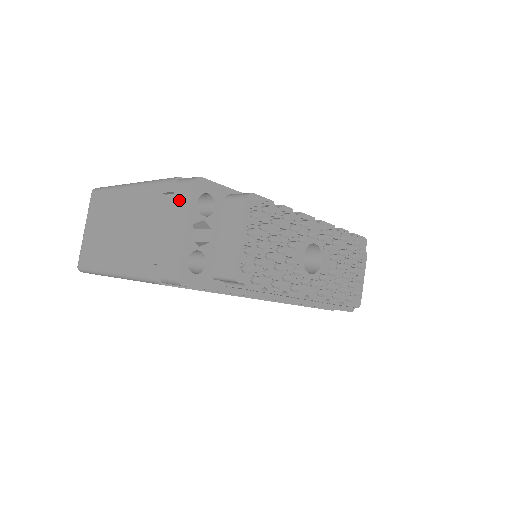
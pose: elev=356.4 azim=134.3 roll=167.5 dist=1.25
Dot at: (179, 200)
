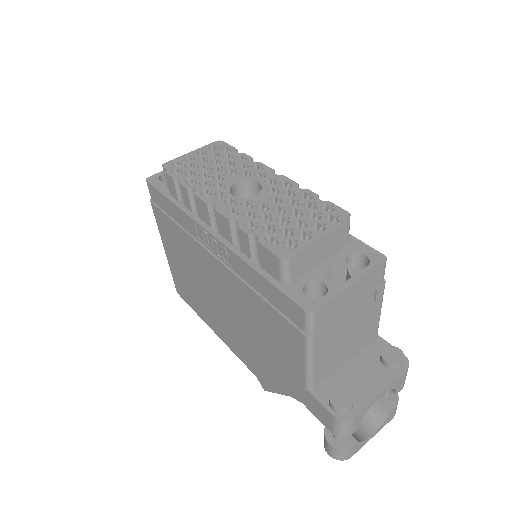
Dot at: occluded
